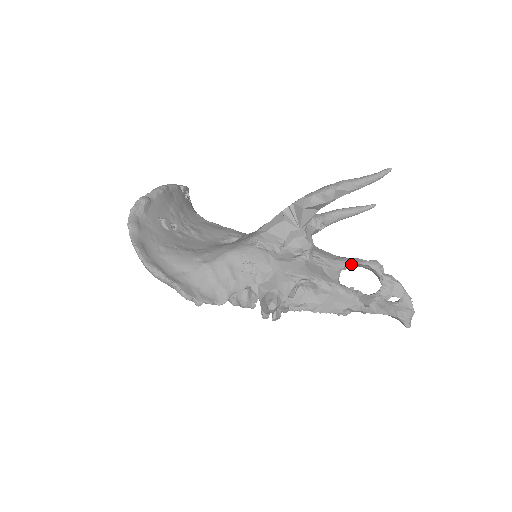
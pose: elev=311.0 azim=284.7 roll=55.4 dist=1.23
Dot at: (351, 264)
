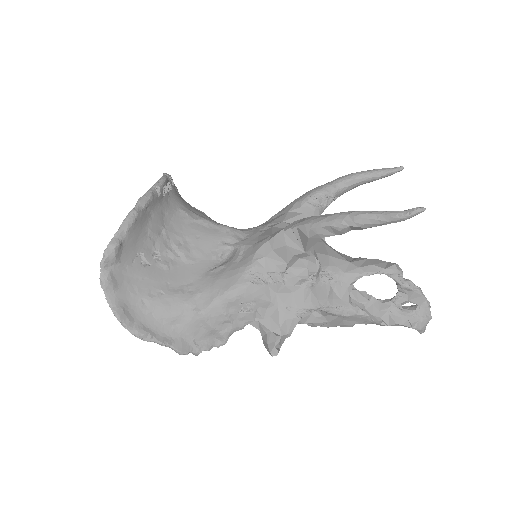
Dot at: occluded
